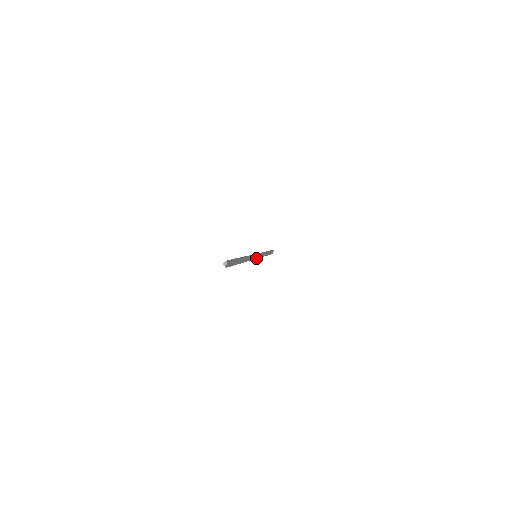
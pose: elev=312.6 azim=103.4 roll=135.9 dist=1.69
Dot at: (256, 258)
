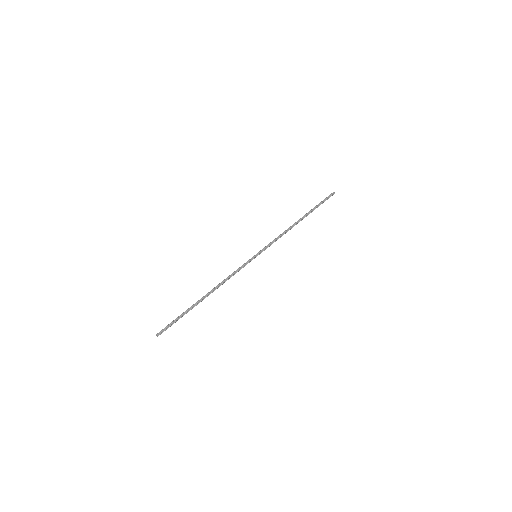
Dot at: (255, 257)
